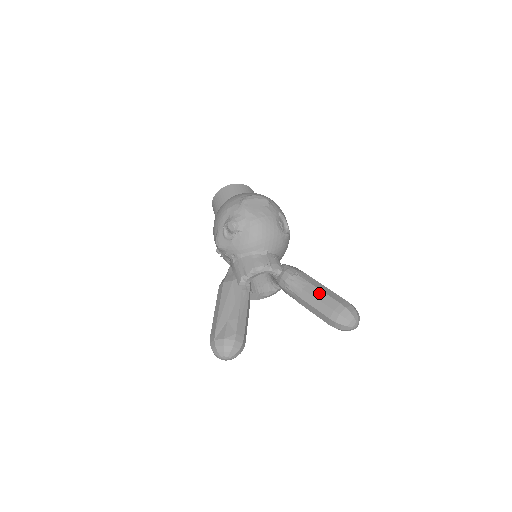
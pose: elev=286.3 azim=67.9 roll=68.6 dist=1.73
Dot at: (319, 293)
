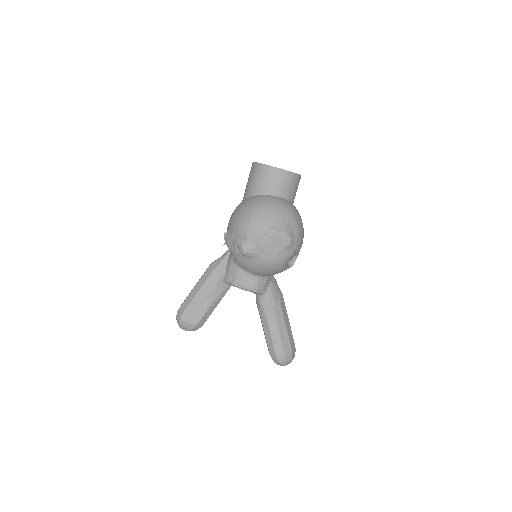
Dot at: (276, 334)
